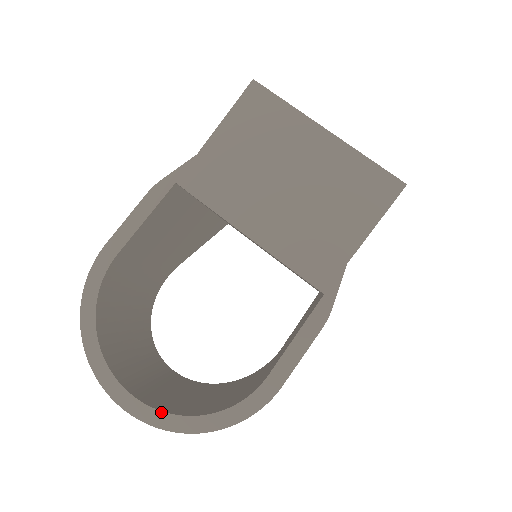
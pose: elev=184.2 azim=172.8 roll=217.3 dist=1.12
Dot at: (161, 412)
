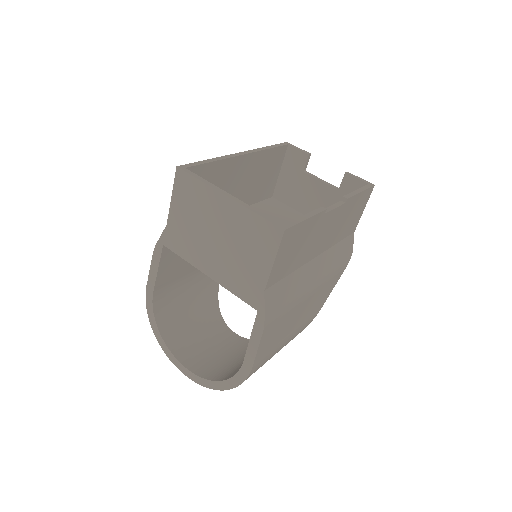
Dot at: (202, 378)
